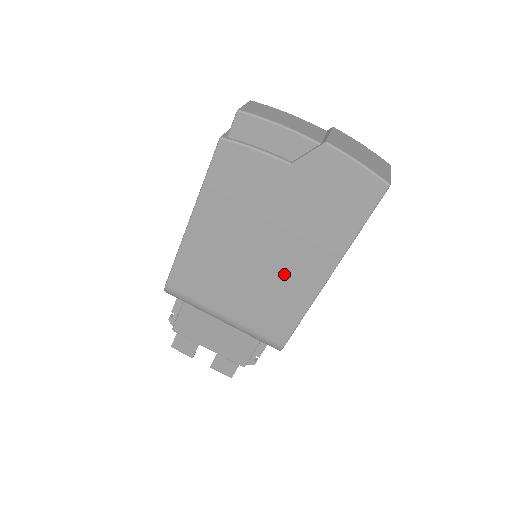
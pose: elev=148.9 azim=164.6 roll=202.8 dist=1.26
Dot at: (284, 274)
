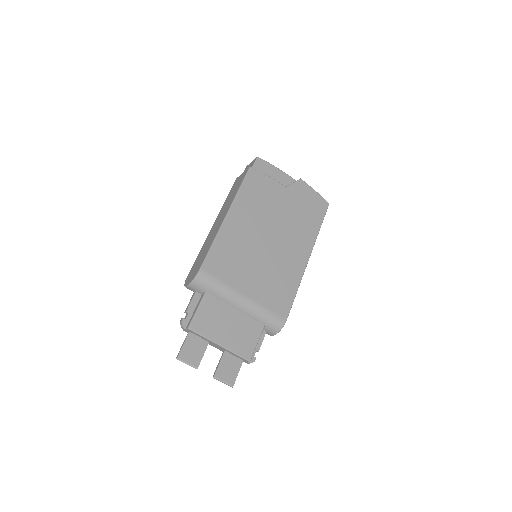
Dot at: (285, 256)
